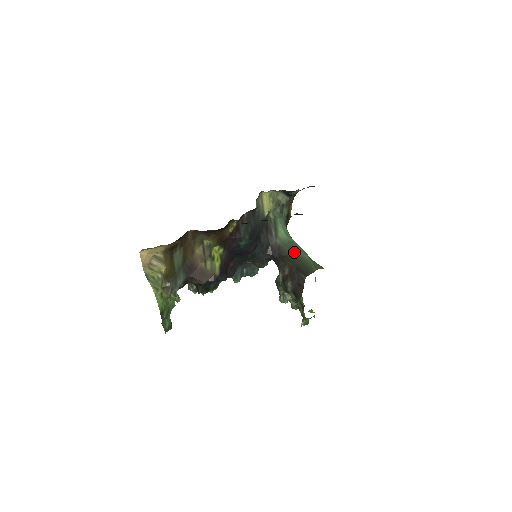
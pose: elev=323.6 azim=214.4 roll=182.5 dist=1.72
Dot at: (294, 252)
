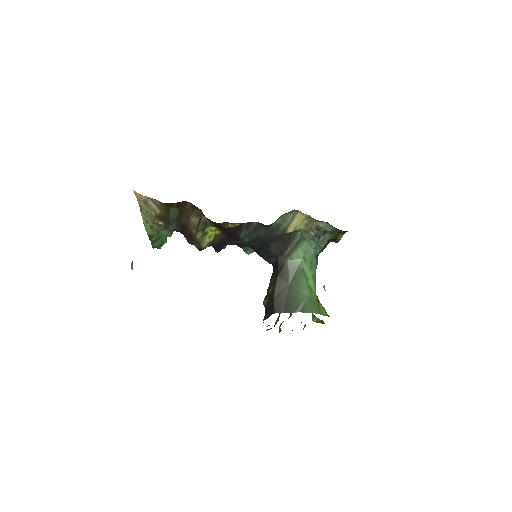
Dot at: (292, 282)
